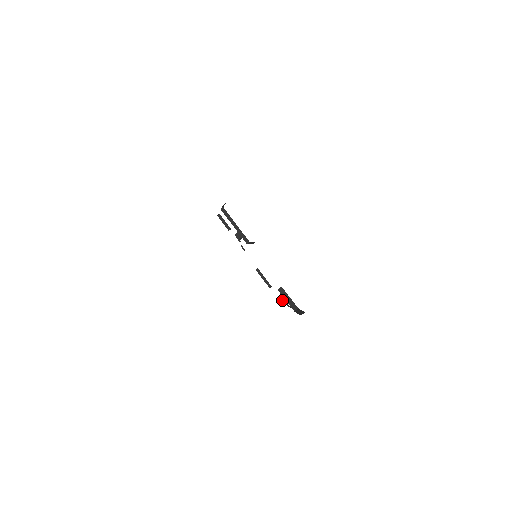
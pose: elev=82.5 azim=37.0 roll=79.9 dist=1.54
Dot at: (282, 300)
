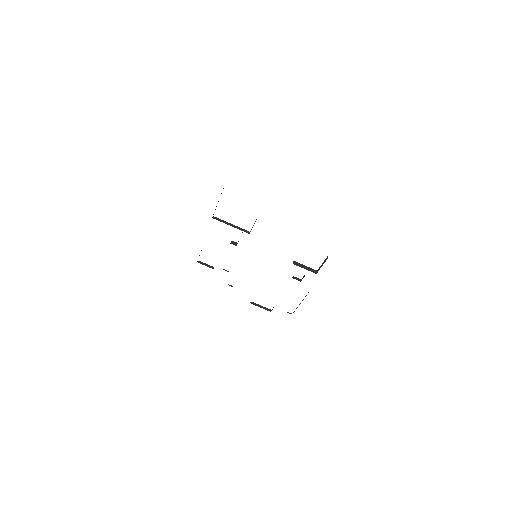
Dot at: (289, 313)
